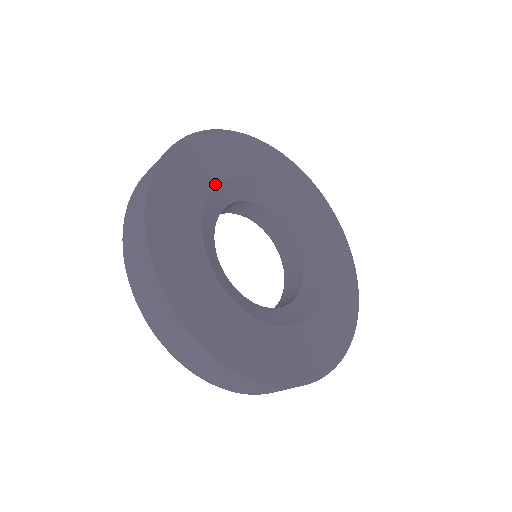
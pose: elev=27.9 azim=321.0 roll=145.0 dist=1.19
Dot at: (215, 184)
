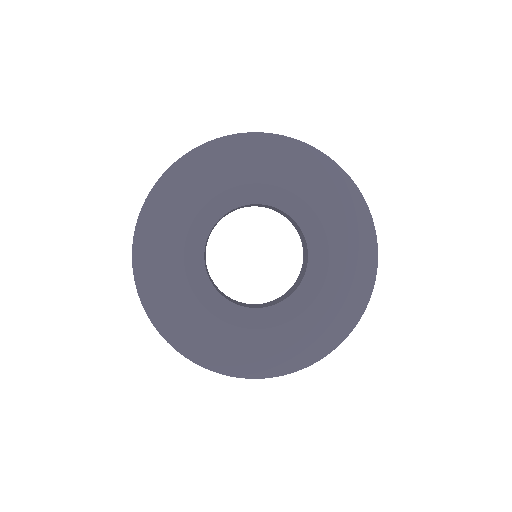
Dot at: (214, 194)
